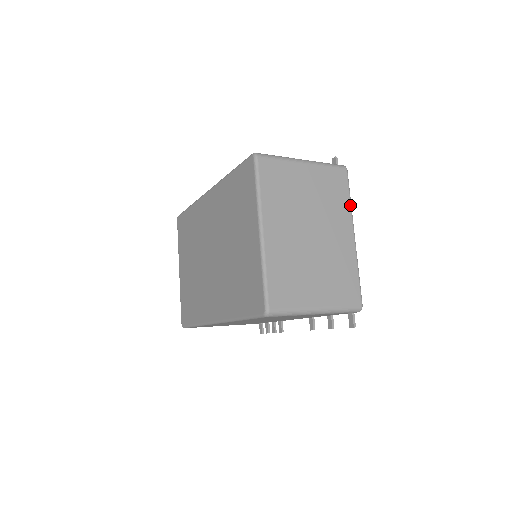
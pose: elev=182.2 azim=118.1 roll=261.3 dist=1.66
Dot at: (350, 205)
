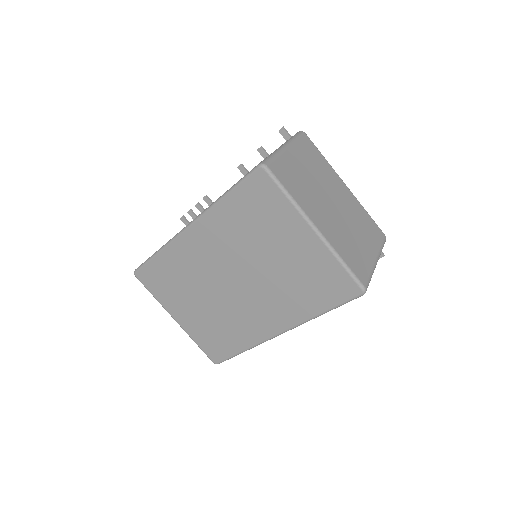
Dot at: occluded
